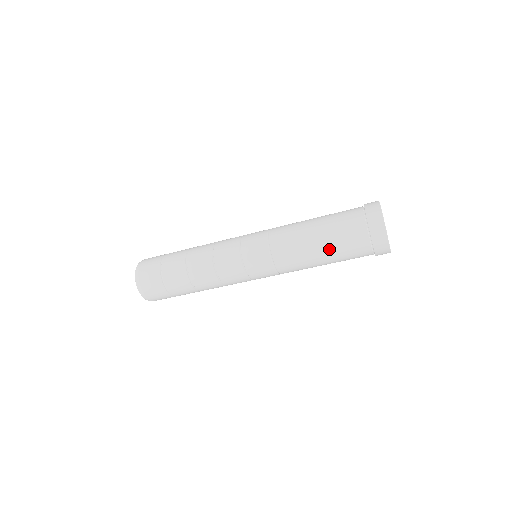
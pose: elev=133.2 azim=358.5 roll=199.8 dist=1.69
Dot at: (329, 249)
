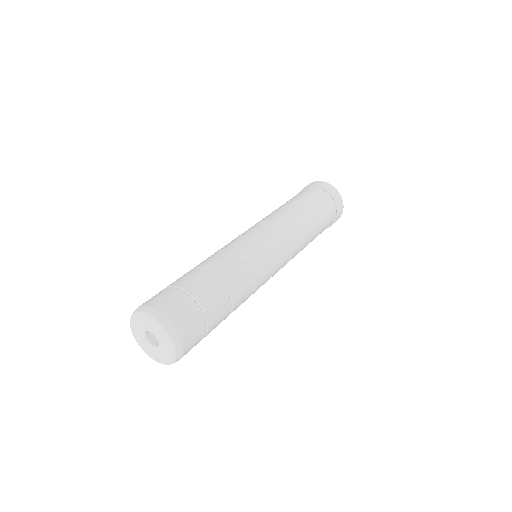
Dot at: (313, 210)
